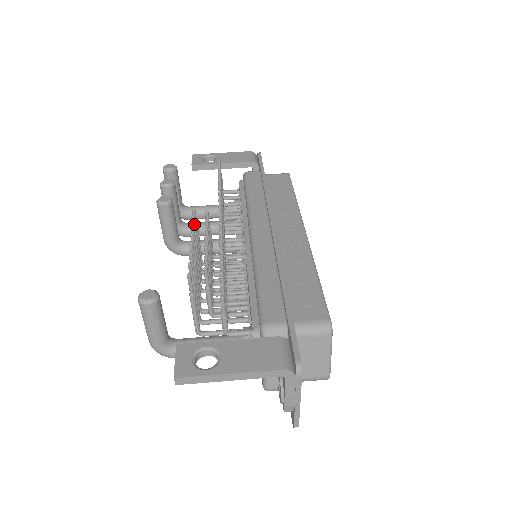
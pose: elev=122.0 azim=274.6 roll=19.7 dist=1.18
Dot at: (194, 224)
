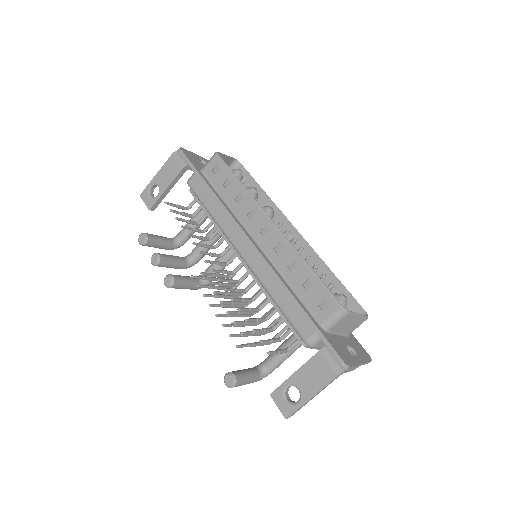
Dot at: (203, 287)
